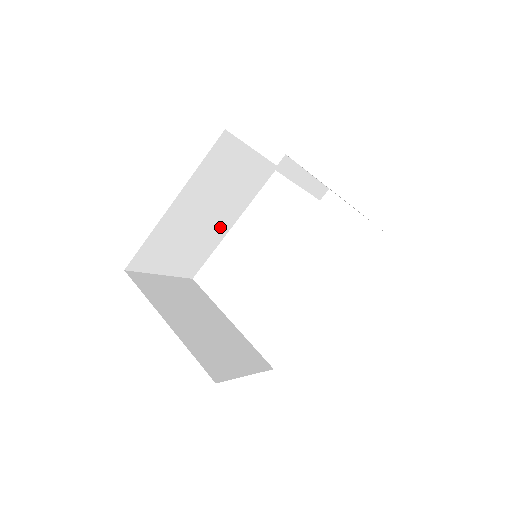
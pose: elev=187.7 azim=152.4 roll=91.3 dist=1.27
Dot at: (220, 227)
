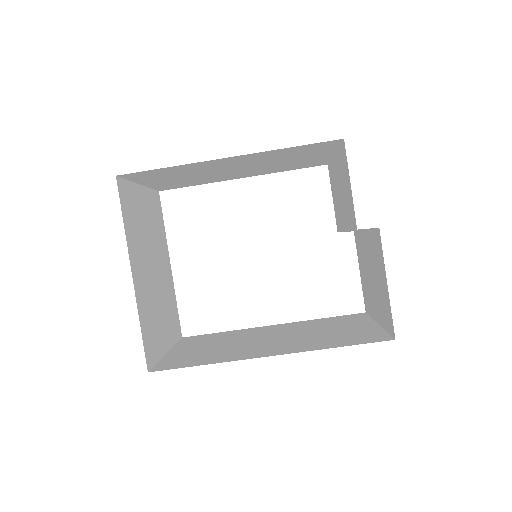
Dot at: (231, 176)
